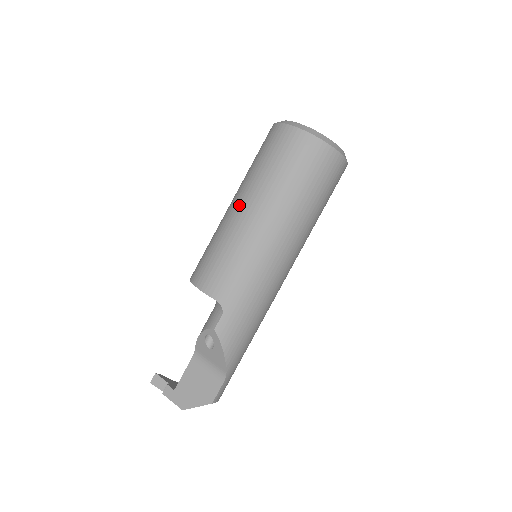
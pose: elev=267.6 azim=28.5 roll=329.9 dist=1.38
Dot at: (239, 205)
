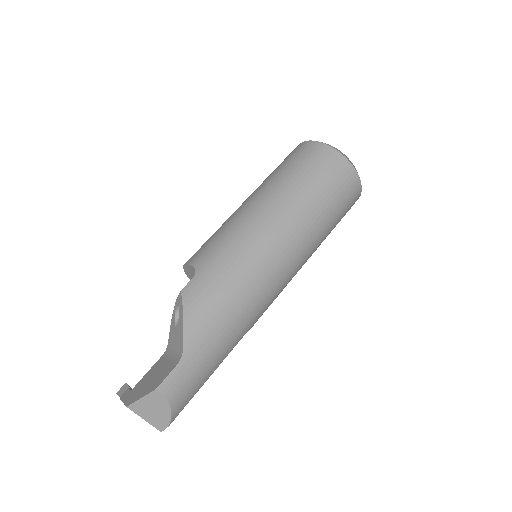
Dot at: occluded
